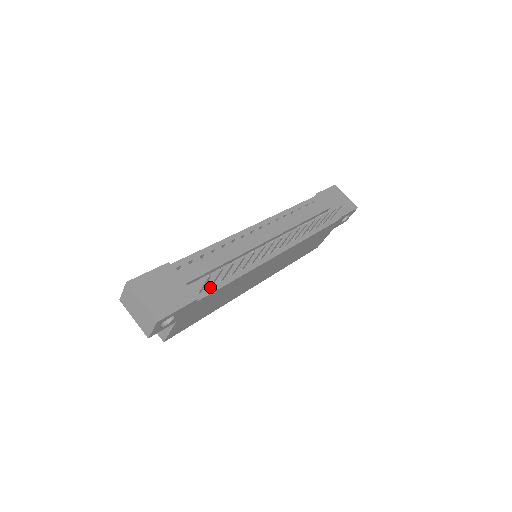
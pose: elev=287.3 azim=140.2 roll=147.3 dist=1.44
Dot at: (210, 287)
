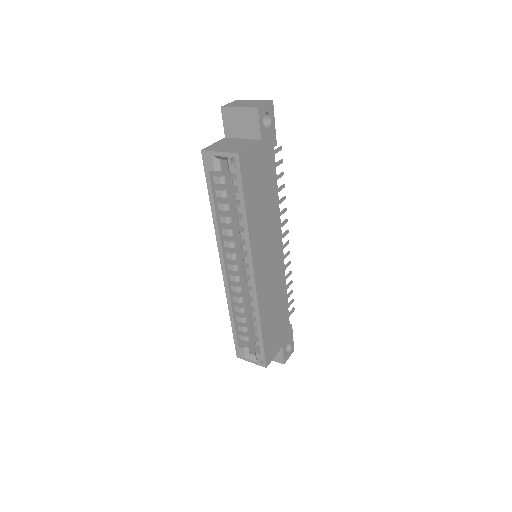
Dot at: occluded
